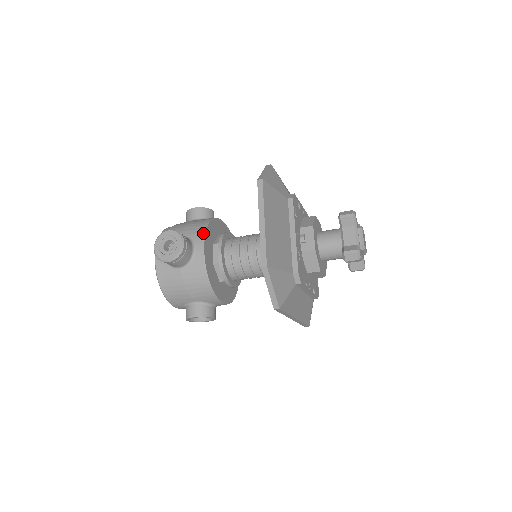
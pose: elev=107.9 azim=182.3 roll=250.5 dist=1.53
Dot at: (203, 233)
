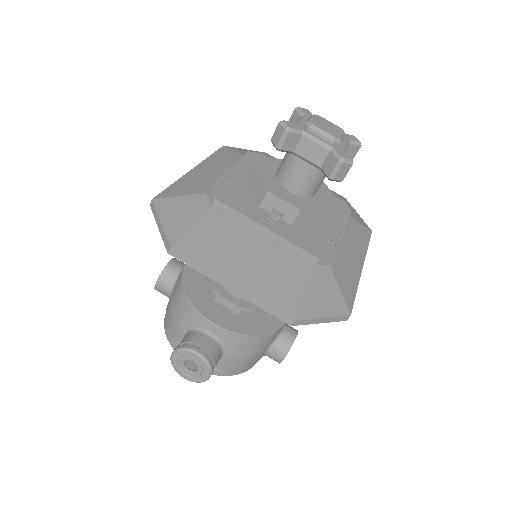
Dot at: (195, 312)
